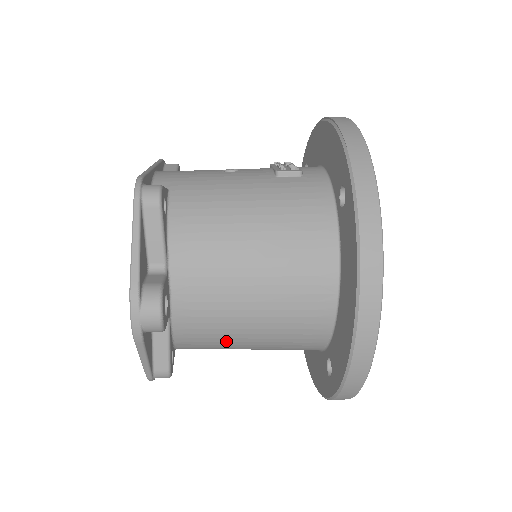
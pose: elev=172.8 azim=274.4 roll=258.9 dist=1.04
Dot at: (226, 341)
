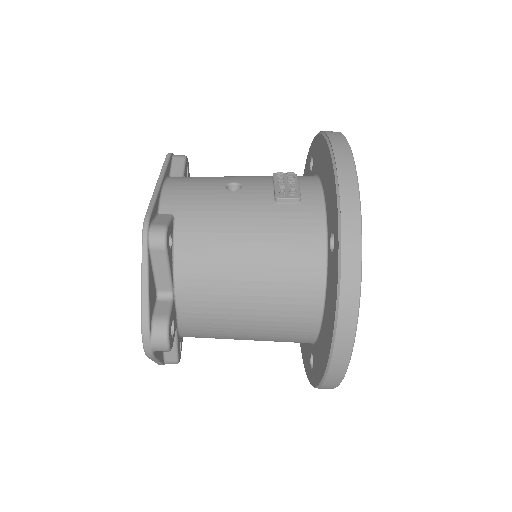
Dot at: (225, 338)
